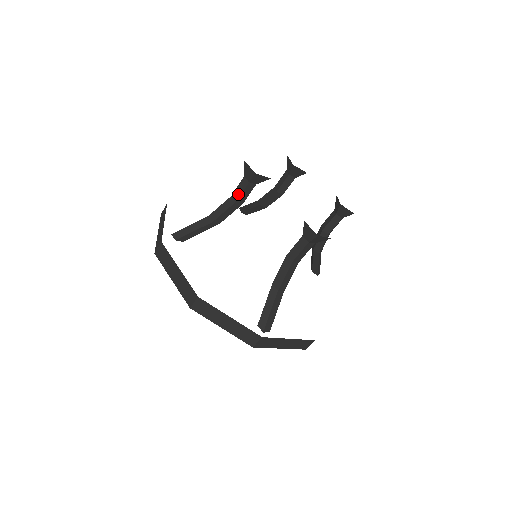
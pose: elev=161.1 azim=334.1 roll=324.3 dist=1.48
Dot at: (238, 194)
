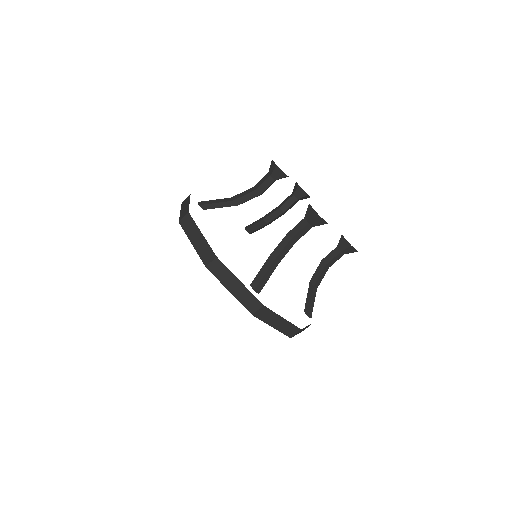
Dot at: (300, 236)
